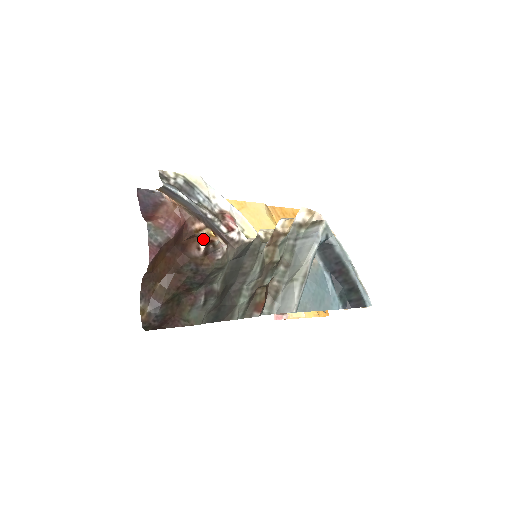
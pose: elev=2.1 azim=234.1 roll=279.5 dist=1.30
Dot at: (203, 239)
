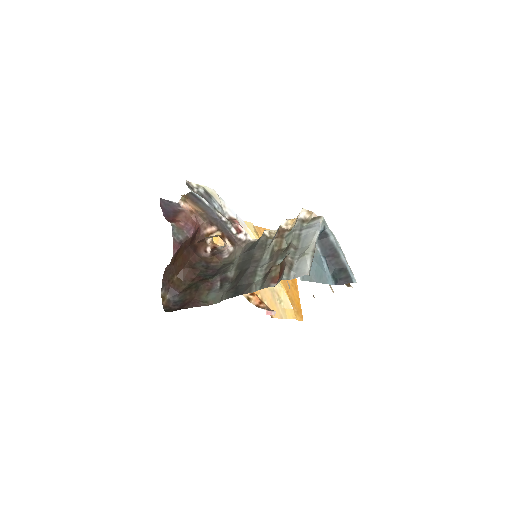
Dot at: (209, 245)
